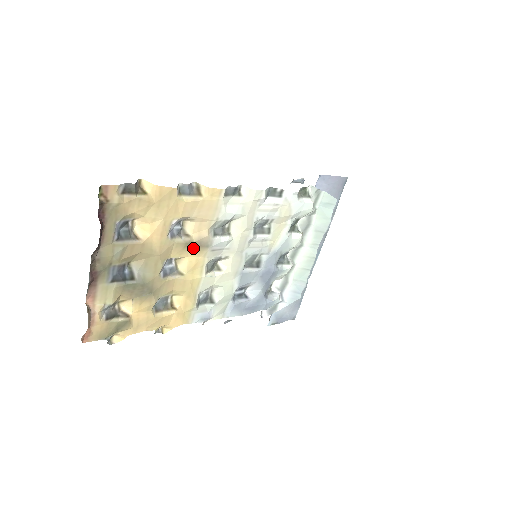
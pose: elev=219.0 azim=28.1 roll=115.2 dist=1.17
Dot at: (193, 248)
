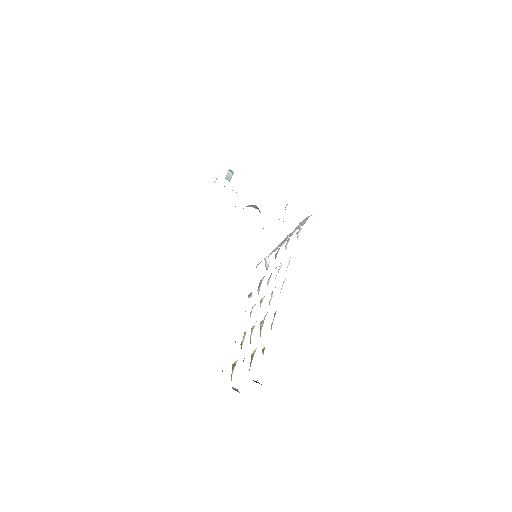
Dot at: occluded
